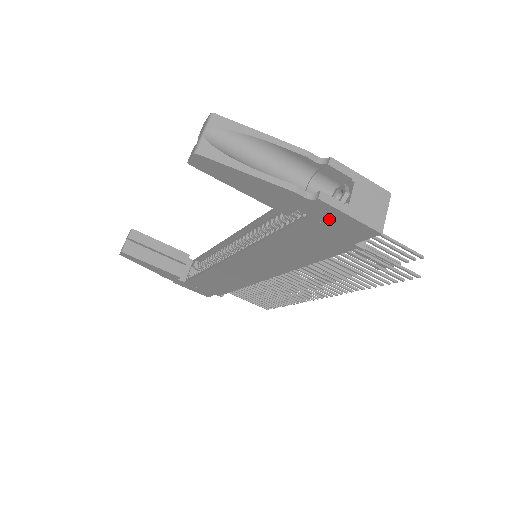
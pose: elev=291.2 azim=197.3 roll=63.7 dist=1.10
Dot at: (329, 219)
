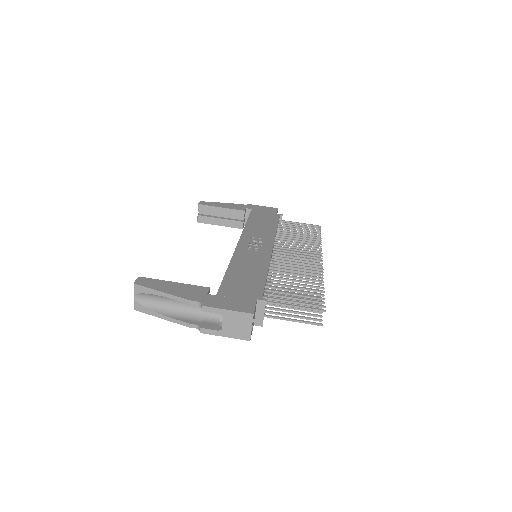
Dot at: occluded
